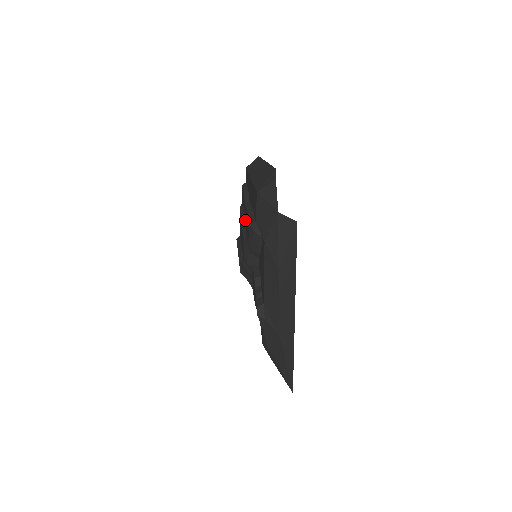
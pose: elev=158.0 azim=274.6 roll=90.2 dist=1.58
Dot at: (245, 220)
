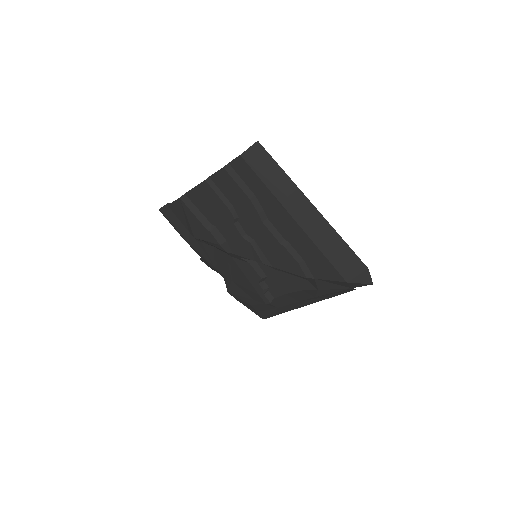
Dot at: (256, 234)
